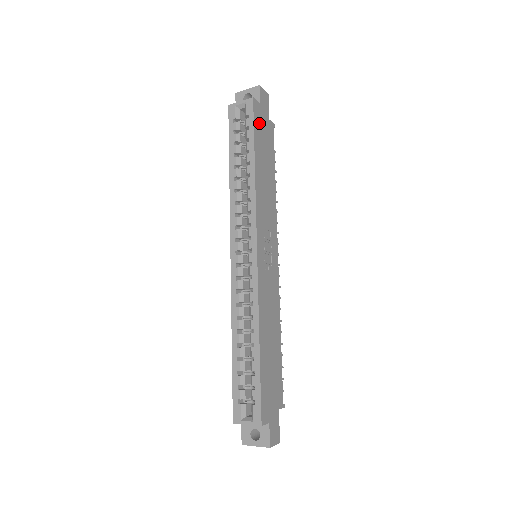
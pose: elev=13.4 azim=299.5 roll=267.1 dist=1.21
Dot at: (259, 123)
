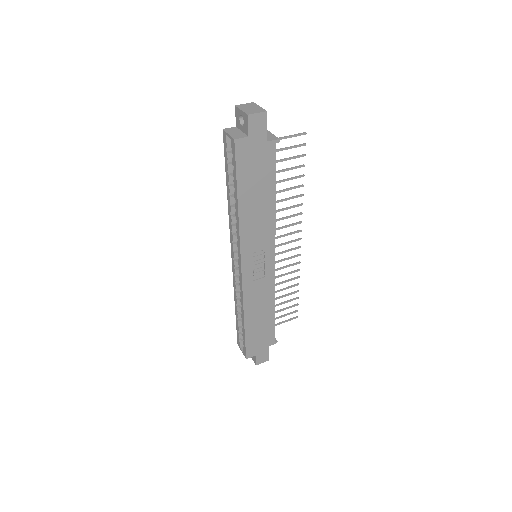
Dot at: (246, 160)
